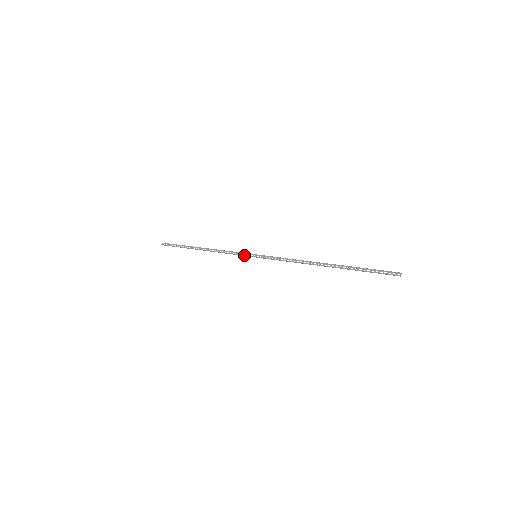
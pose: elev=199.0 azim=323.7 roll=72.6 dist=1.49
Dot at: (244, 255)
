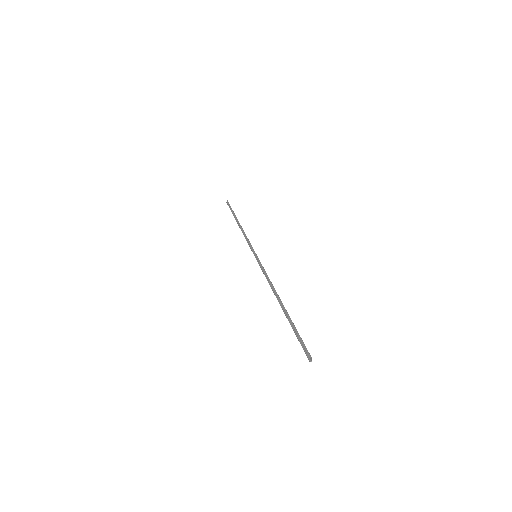
Dot at: (251, 250)
